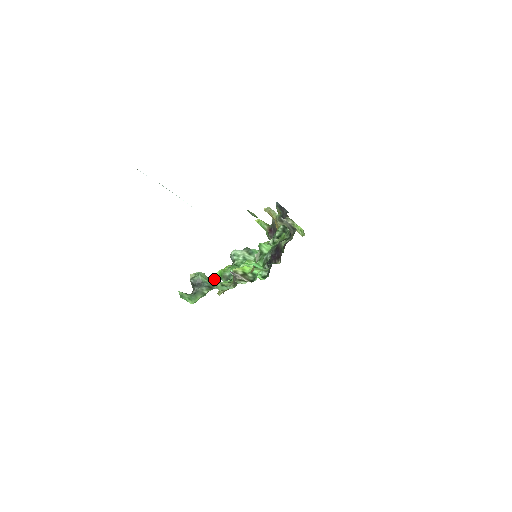
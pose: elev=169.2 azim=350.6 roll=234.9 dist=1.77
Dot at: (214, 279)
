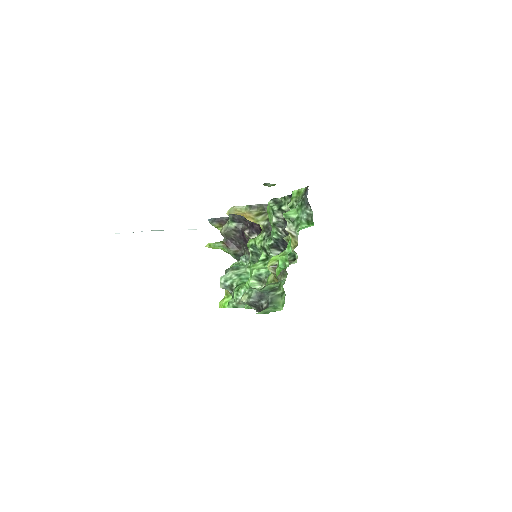
Dot at: (282, 269)
